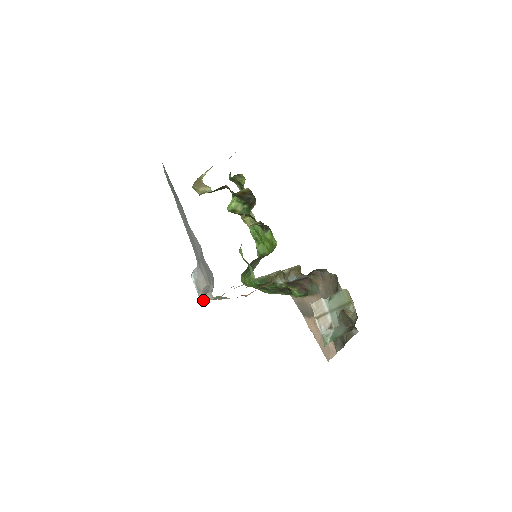
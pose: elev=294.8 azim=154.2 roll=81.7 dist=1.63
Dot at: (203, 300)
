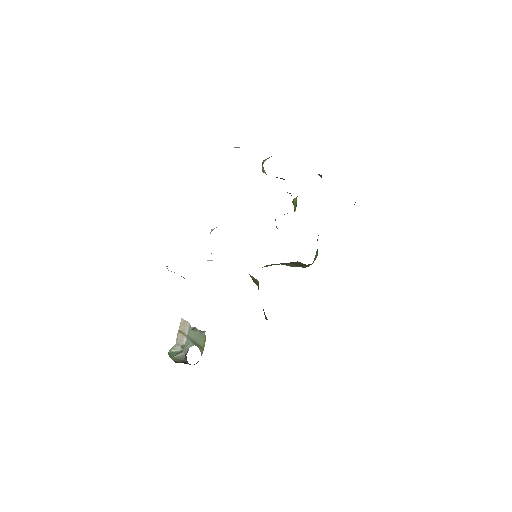
Dot at: occluded
